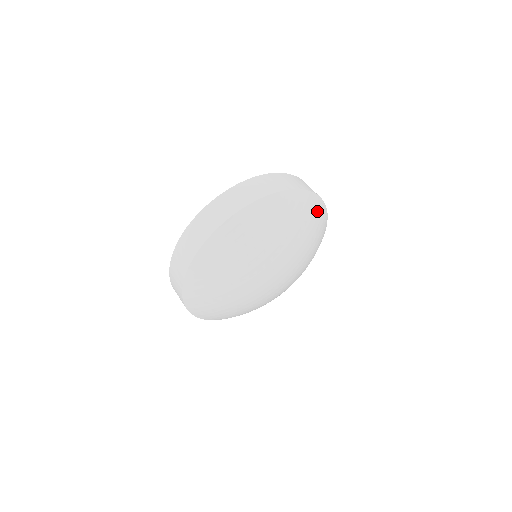
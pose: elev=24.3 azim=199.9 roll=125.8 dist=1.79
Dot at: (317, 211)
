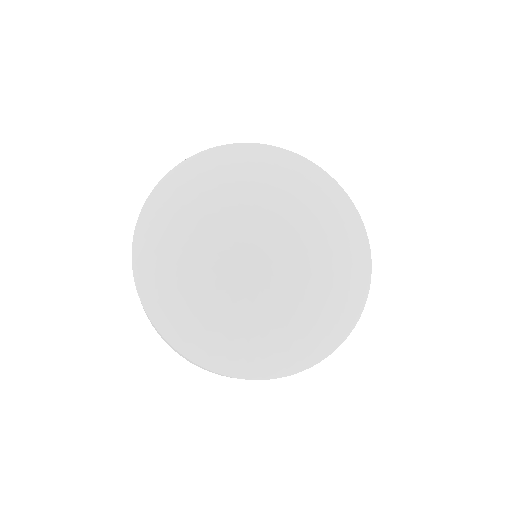
Dot at: (284, 158)
